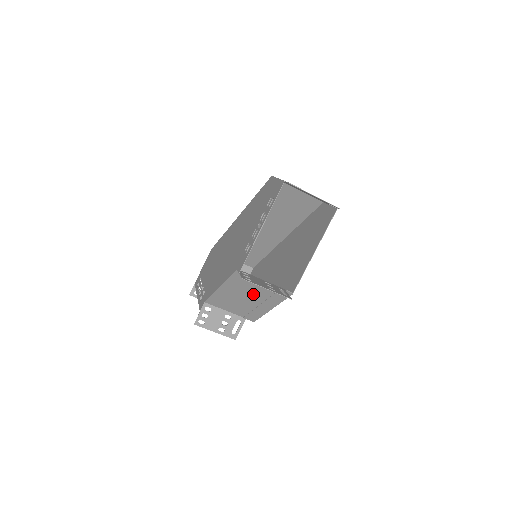
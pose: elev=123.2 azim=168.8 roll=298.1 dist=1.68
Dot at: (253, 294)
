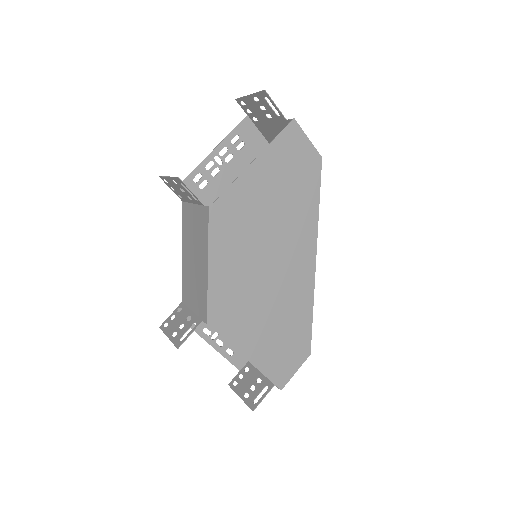
Dot at: (195, 244)
